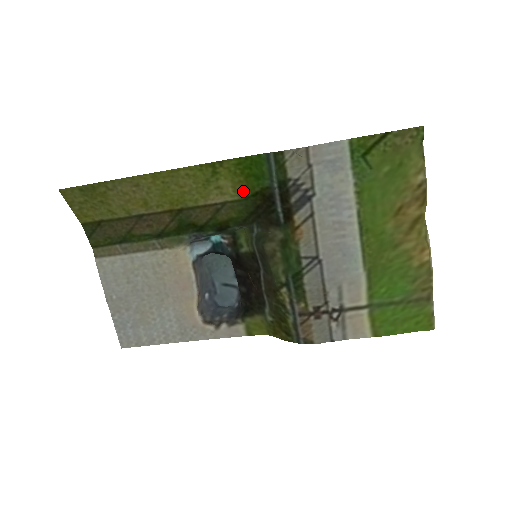
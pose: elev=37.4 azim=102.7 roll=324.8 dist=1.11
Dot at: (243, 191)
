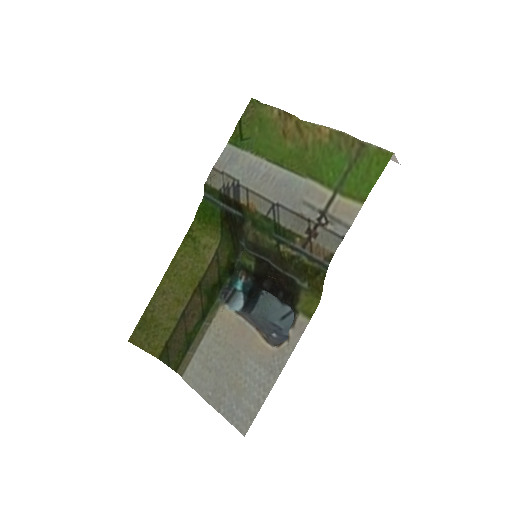
Dot at: (217, 232)
